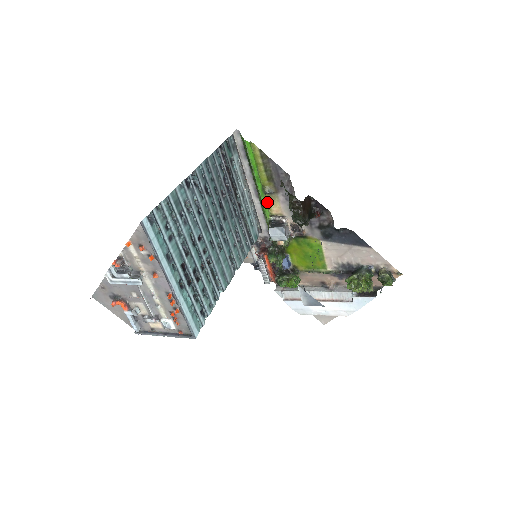
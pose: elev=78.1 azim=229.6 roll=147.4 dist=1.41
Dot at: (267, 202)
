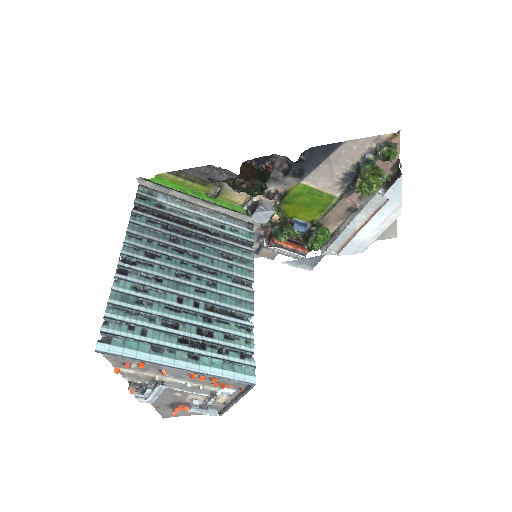
Dot at: (226, 201)
